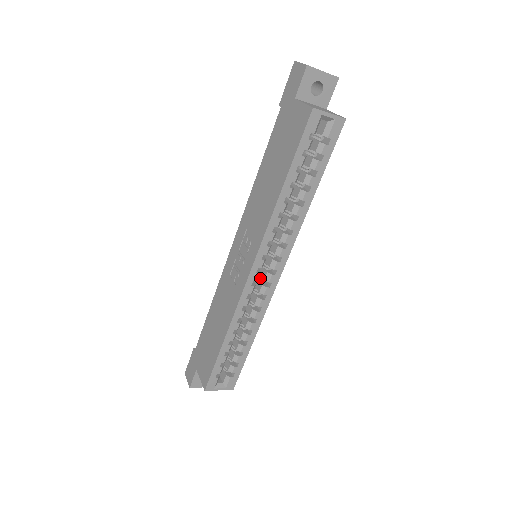
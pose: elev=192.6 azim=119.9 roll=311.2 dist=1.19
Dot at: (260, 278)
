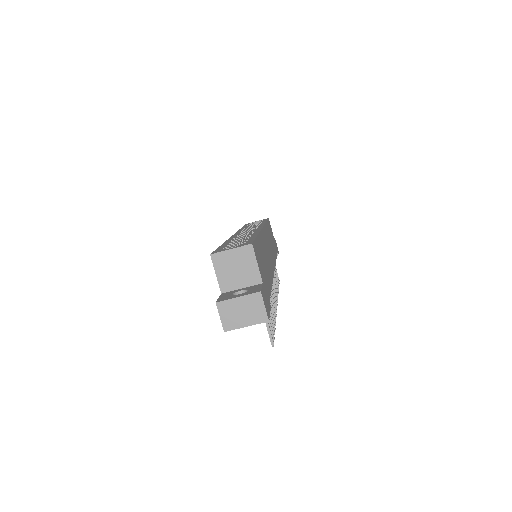
Dot at: occluded
